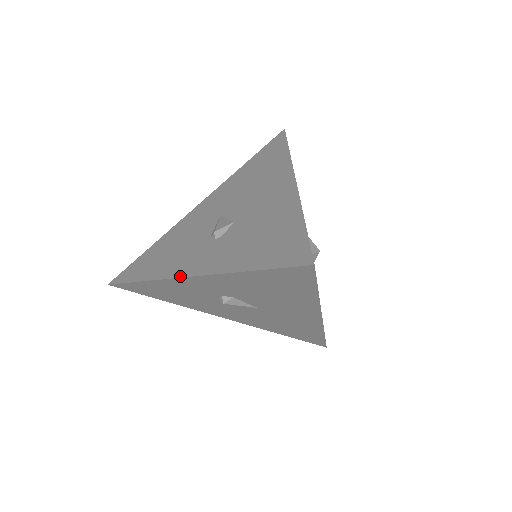
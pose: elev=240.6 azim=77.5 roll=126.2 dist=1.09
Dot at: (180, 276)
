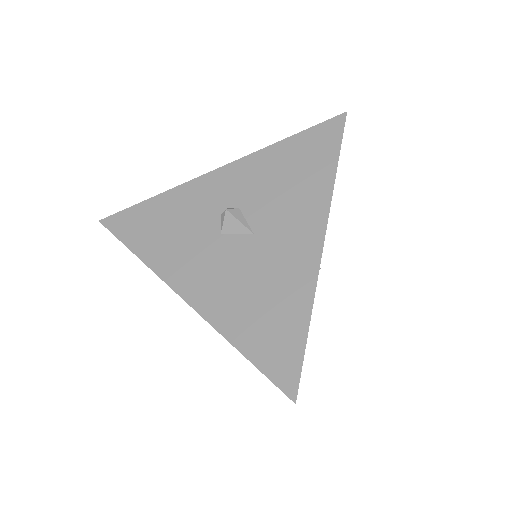
Dot at: (208, 174)
